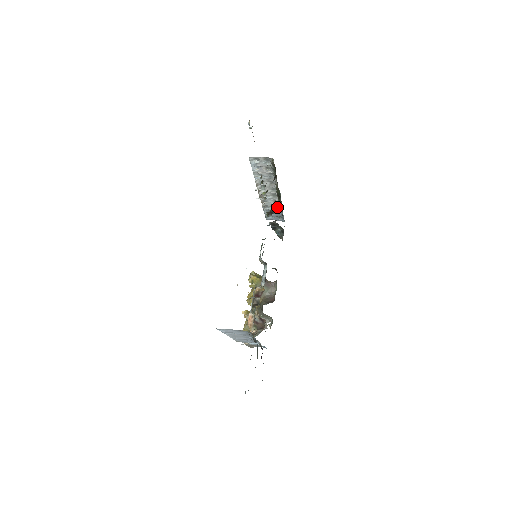
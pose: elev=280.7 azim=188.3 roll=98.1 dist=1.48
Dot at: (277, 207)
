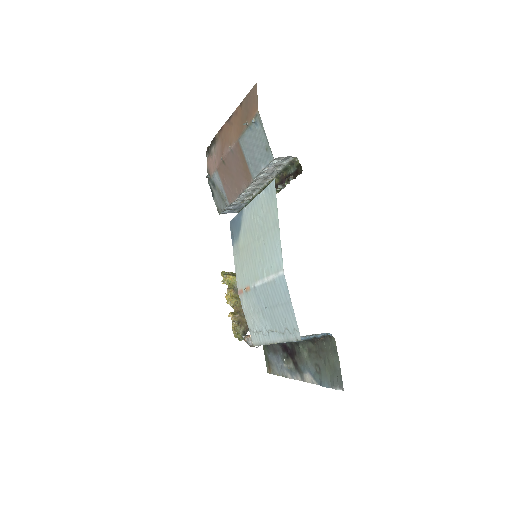
Dot at: (247, 201)
